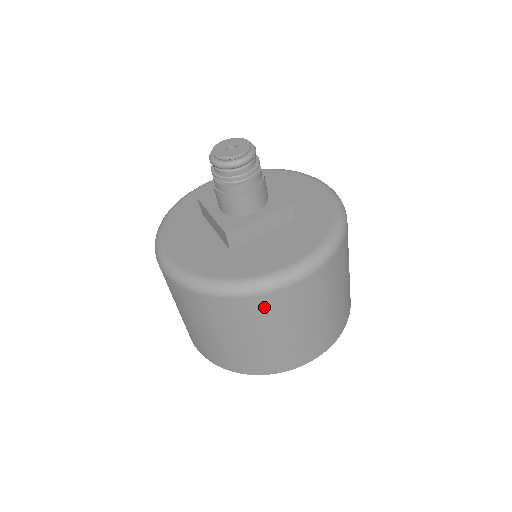
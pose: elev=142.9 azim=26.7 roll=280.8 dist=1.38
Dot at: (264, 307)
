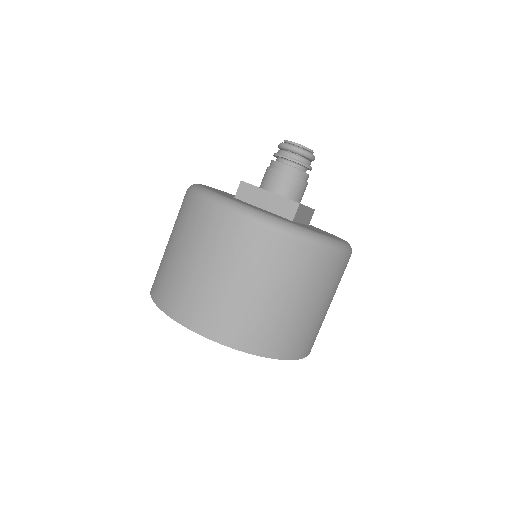
Dot at: (333, 268)
